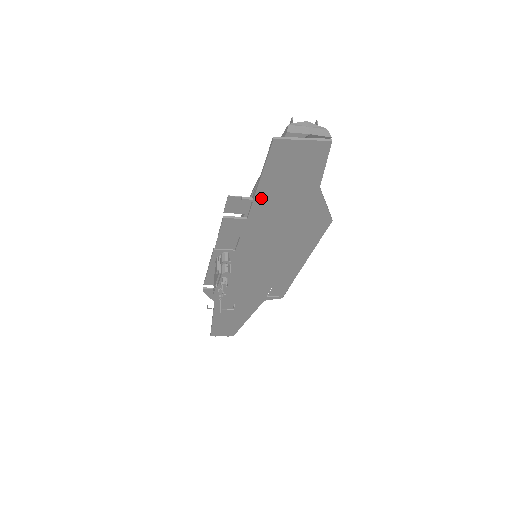
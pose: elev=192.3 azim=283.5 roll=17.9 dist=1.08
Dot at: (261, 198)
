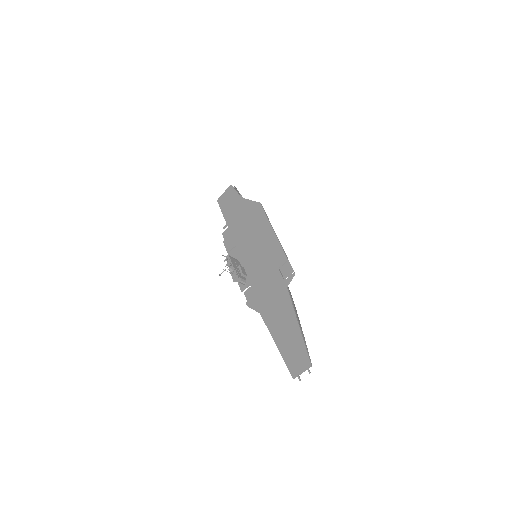
Dot at: (228, 221)
